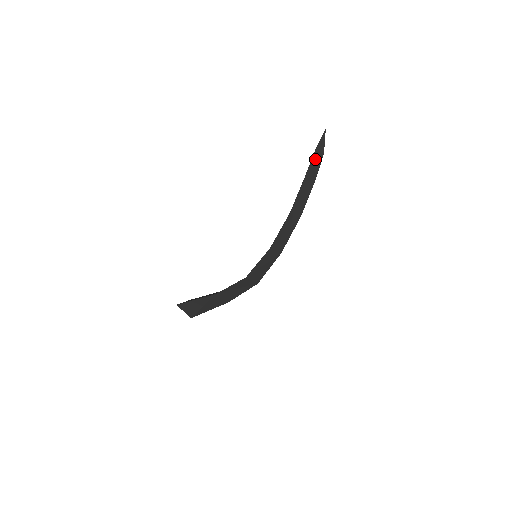
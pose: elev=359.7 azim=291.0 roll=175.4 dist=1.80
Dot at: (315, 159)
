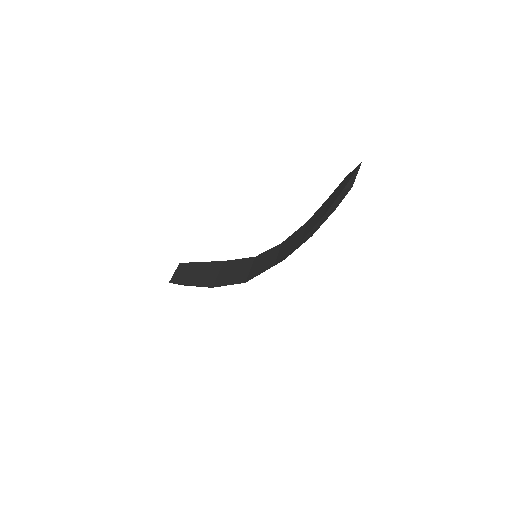
Dot at: (341, 195)
